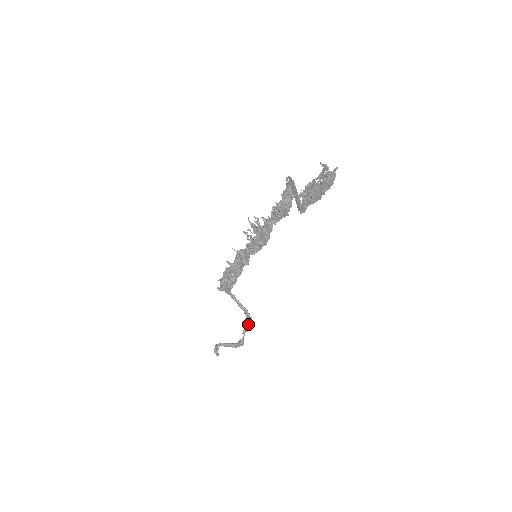
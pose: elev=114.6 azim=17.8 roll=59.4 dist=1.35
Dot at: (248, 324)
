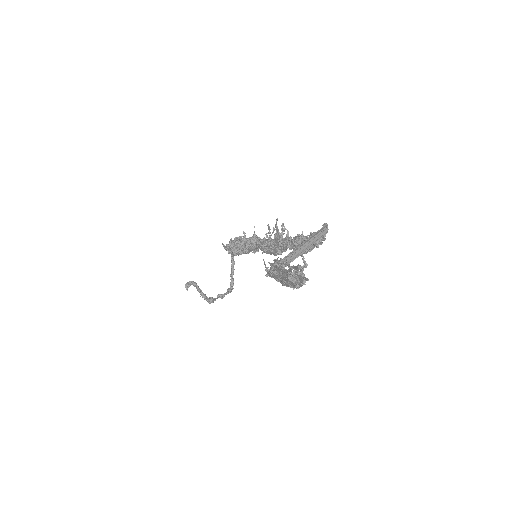
Dot at: occluded
